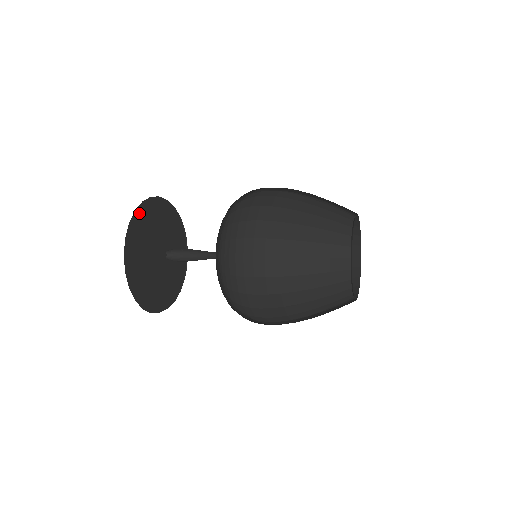
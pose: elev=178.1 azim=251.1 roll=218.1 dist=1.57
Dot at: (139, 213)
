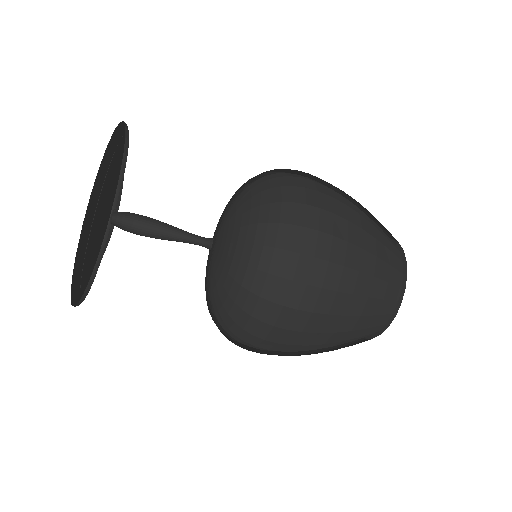
Dot at: (118, 131)
